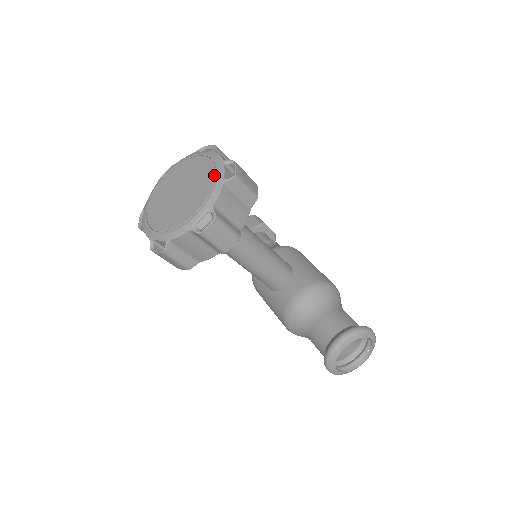
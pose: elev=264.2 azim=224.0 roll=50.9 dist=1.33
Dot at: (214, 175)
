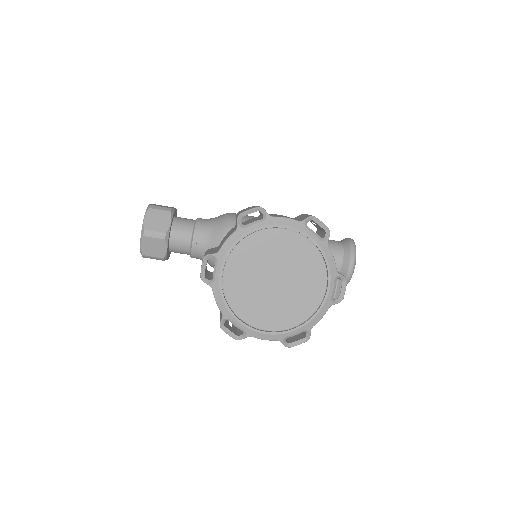
Dot at: (311, 244)
